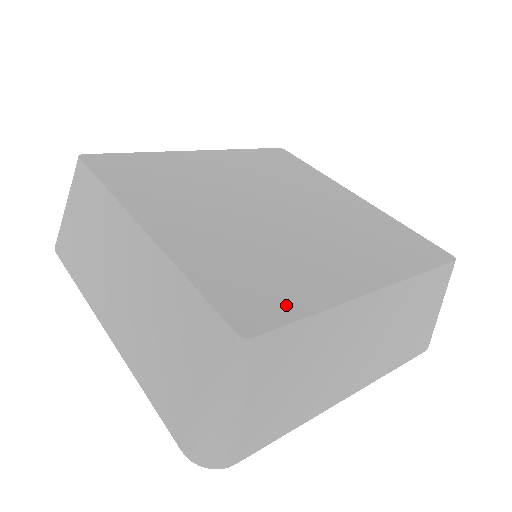
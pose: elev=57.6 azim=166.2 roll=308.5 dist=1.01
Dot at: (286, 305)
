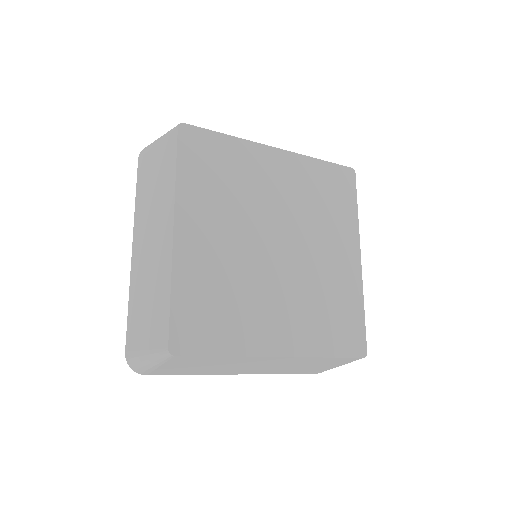
Dot at: (212, 342)
